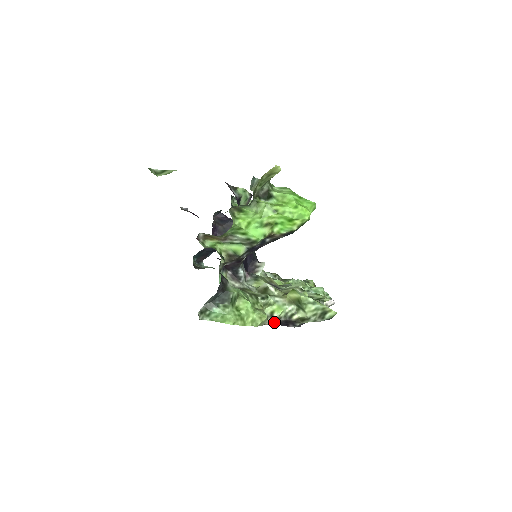
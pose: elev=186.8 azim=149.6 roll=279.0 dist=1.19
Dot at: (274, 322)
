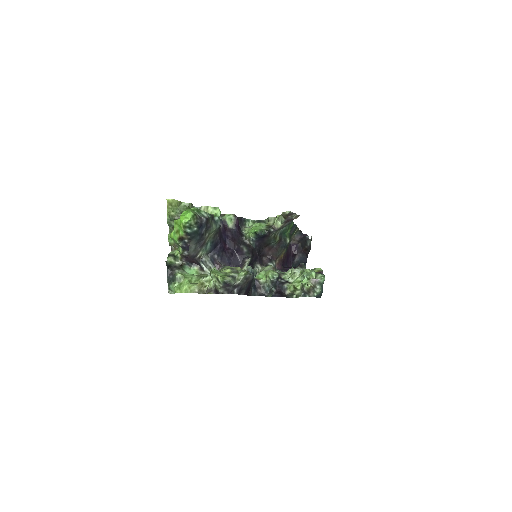
Dot at: (209, 291)
